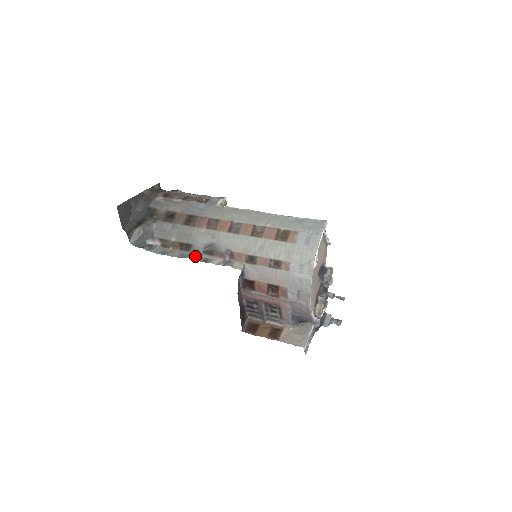
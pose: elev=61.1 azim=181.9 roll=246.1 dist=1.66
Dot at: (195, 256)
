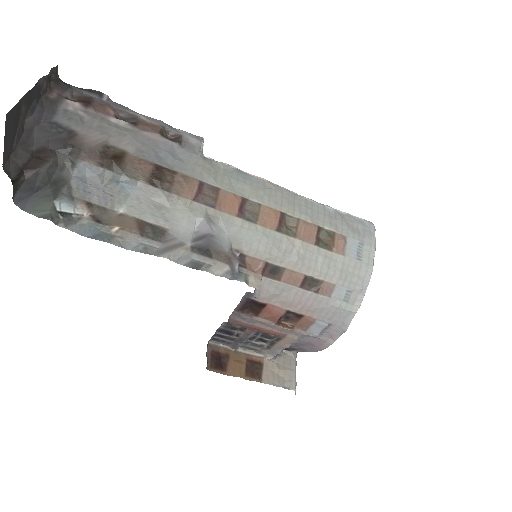
Dot at: (176, 254)
